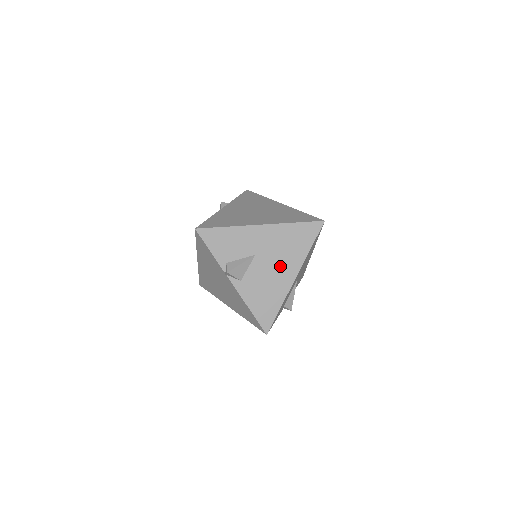
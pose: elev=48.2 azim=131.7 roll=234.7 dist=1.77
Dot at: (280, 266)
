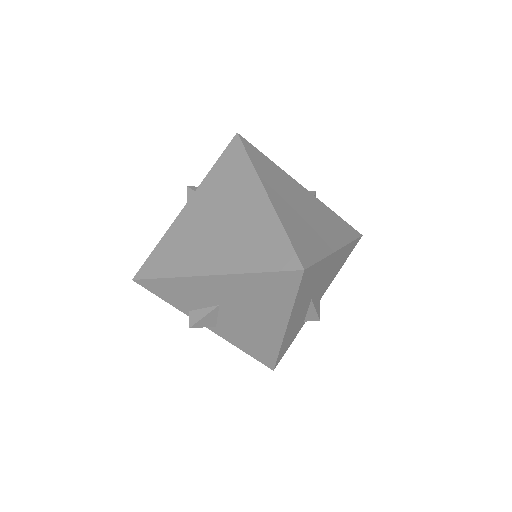
Dot at: (258, 316)
